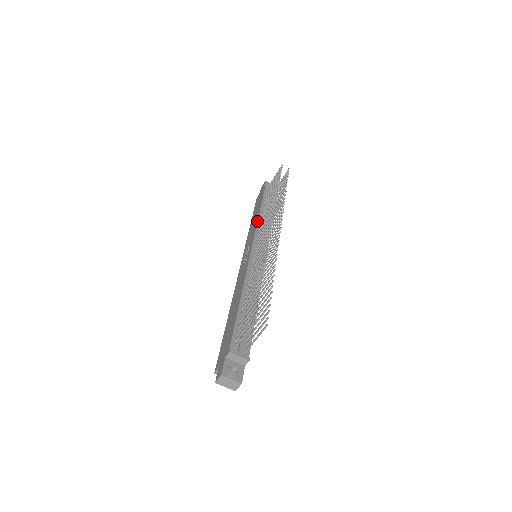
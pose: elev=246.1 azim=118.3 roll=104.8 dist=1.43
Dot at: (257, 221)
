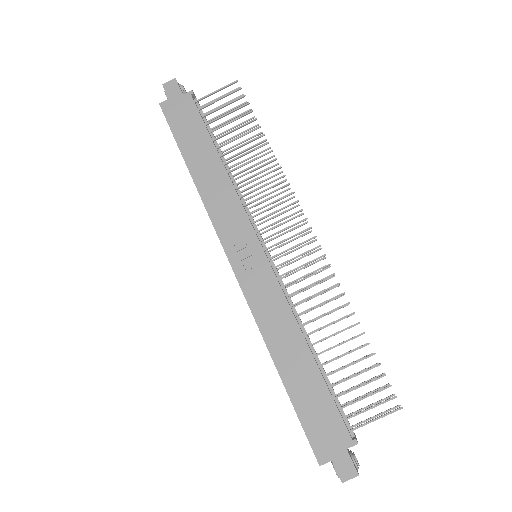
Dot at: (235, 189)
